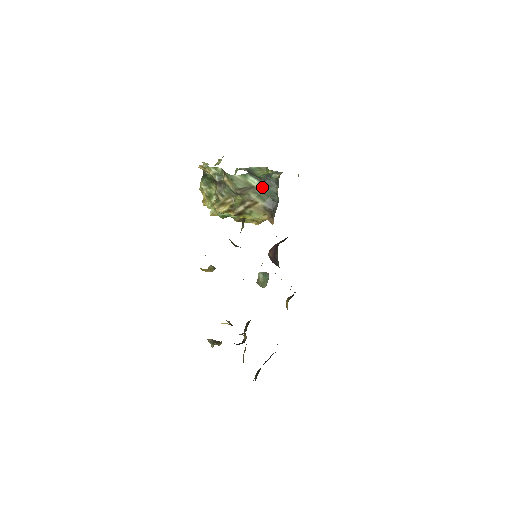
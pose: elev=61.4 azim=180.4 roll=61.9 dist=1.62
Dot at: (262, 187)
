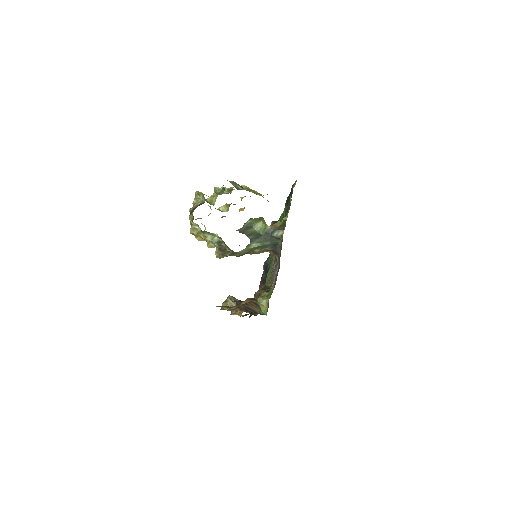
Dot at: (265, 245)
